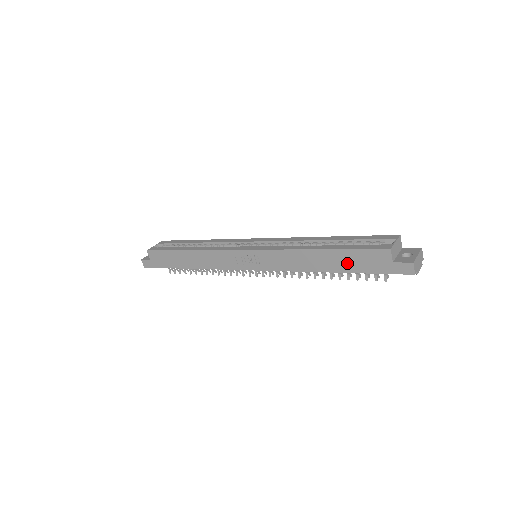
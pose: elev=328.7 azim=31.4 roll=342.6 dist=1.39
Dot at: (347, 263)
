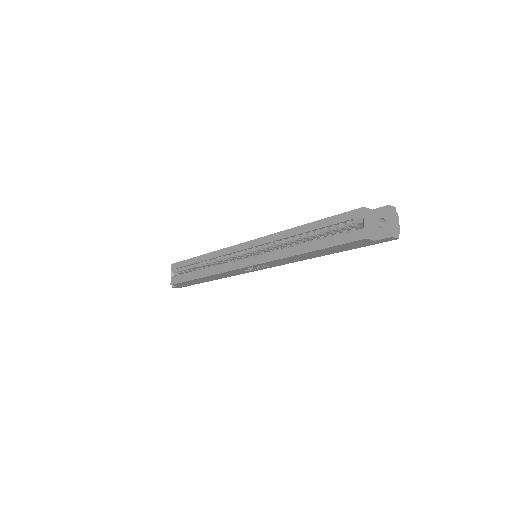
Dot at: (336, 250)
